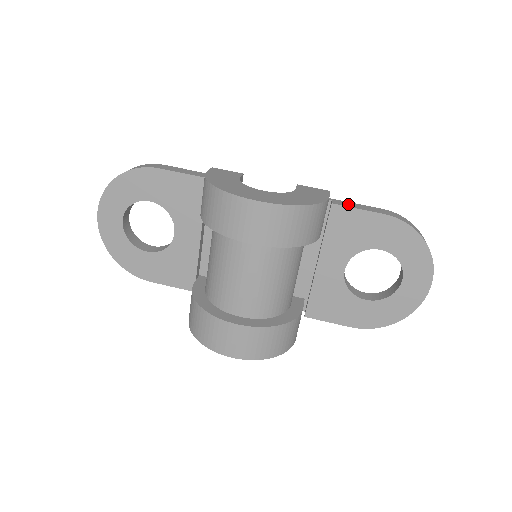
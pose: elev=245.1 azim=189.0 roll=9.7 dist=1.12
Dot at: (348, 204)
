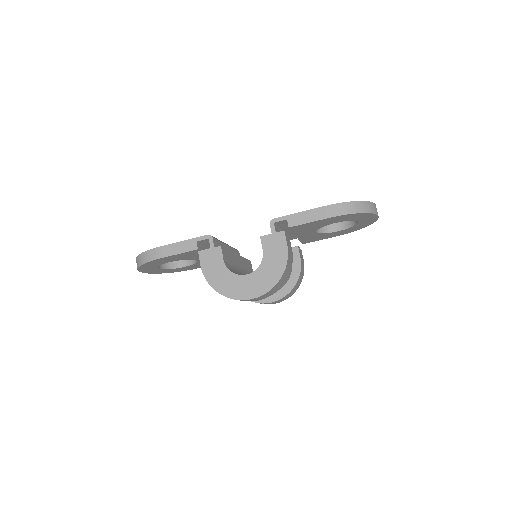
Dot at: (300, 219)
